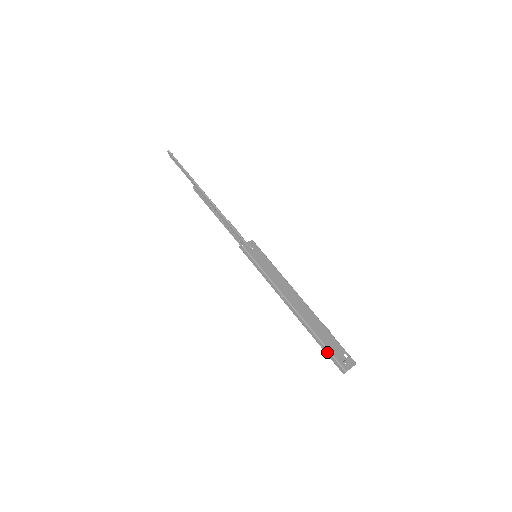
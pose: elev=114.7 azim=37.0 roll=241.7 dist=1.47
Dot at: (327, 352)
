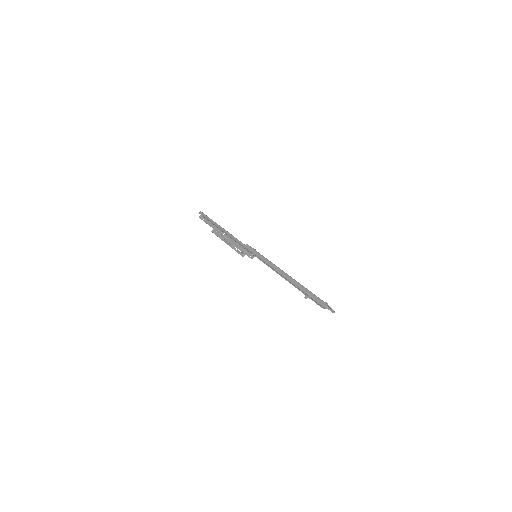
Dot at: (311, 295)
